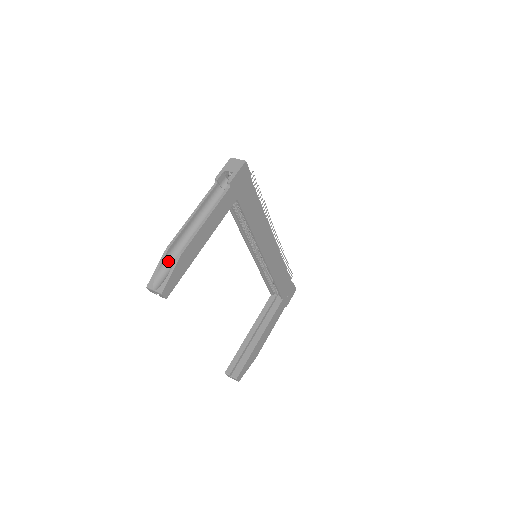
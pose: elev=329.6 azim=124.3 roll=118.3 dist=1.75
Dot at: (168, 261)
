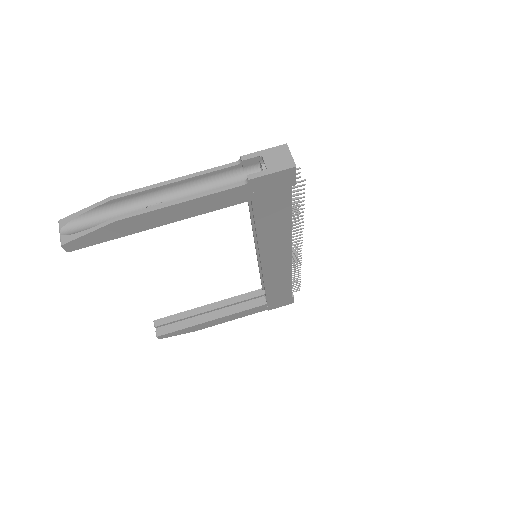
Dot at: (103, 212)
